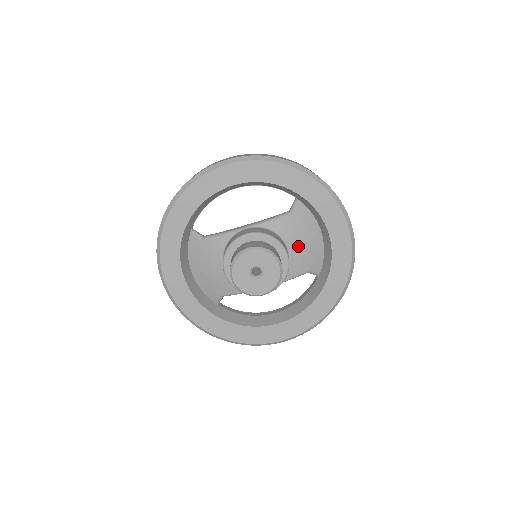
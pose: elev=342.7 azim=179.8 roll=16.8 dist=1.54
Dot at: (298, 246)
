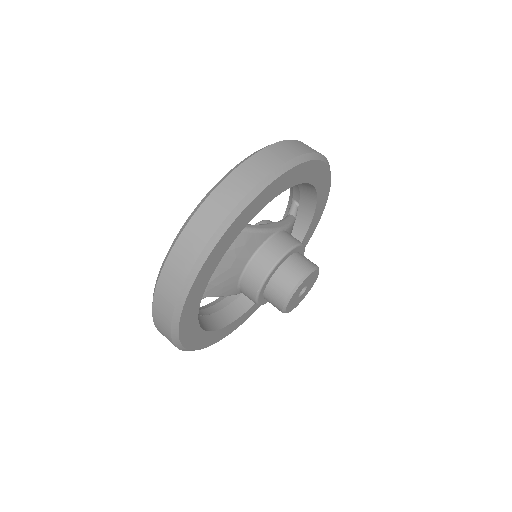
Dot at: occluded
